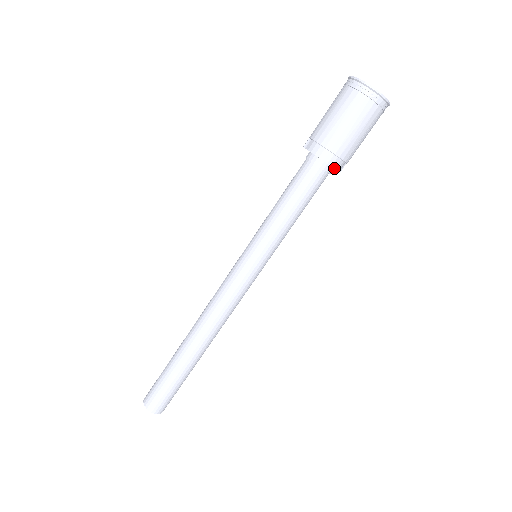
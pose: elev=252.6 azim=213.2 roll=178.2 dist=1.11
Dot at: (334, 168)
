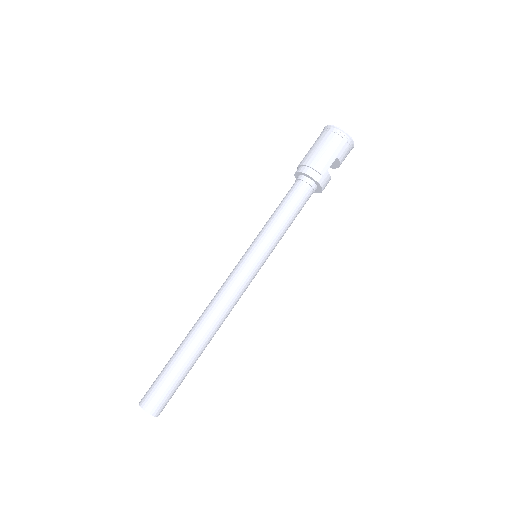
Dot at: (307, 175)
